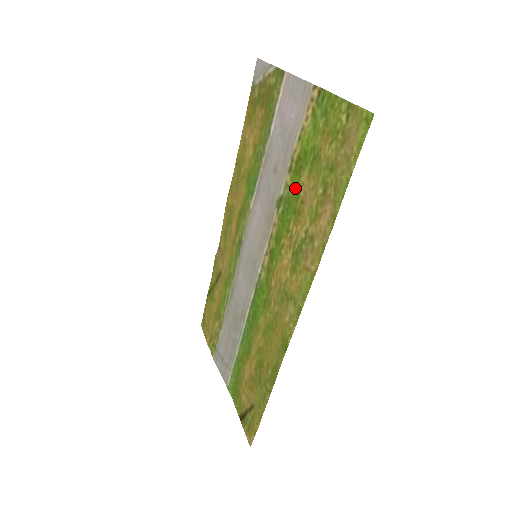
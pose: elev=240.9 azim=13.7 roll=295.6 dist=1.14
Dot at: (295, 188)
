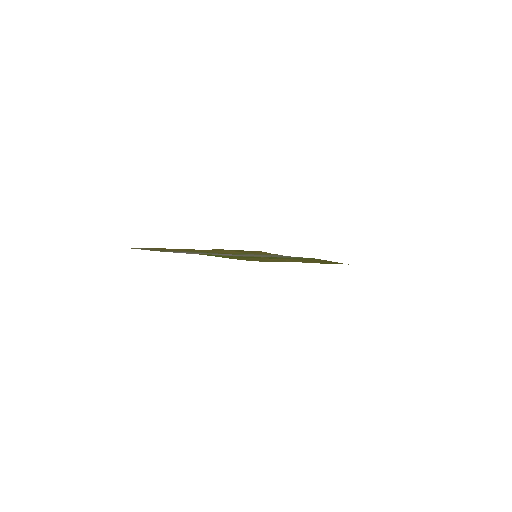
Dot at: occluded
